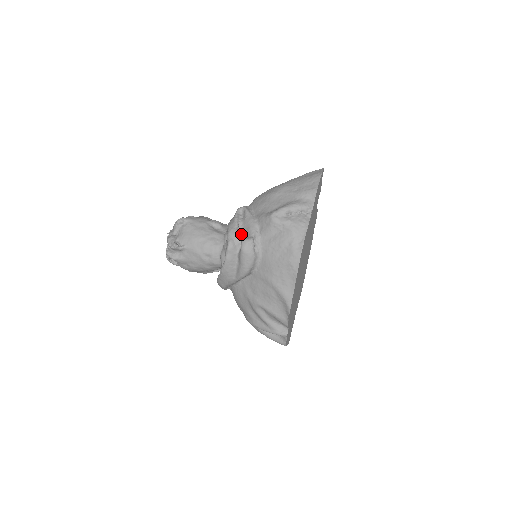
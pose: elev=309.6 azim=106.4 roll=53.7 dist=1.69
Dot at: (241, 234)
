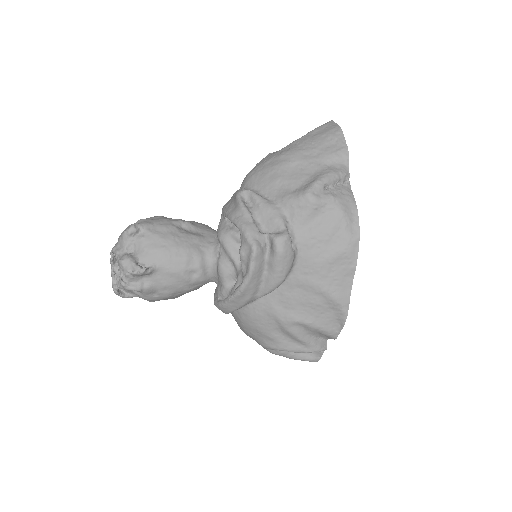
Dot at: (261, 229)
